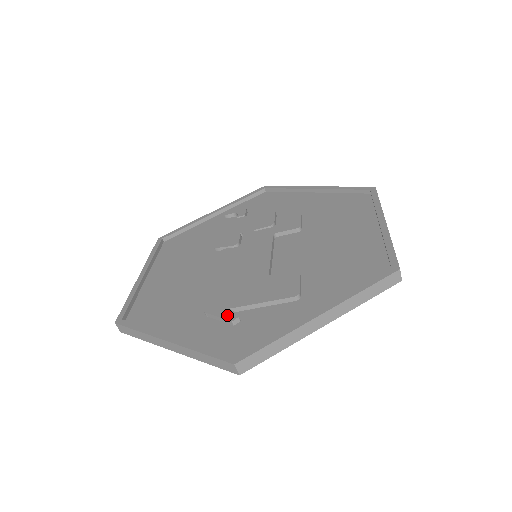
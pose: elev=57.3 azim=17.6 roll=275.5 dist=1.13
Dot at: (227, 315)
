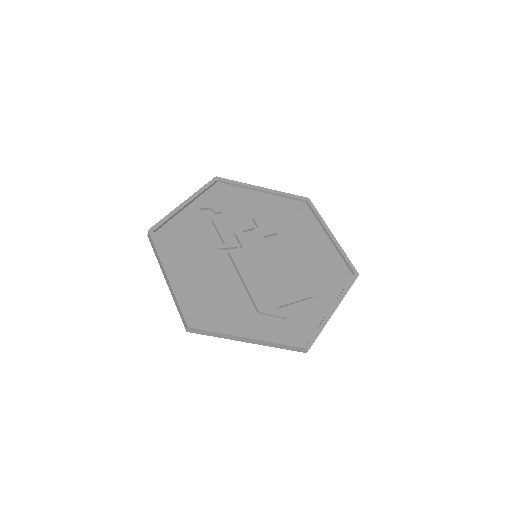
Dot at: (279, 313)
